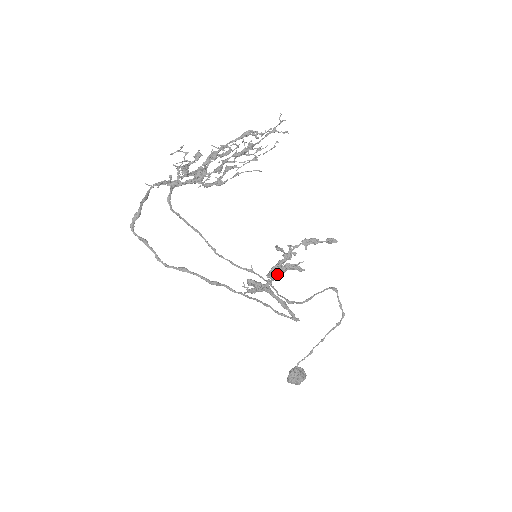
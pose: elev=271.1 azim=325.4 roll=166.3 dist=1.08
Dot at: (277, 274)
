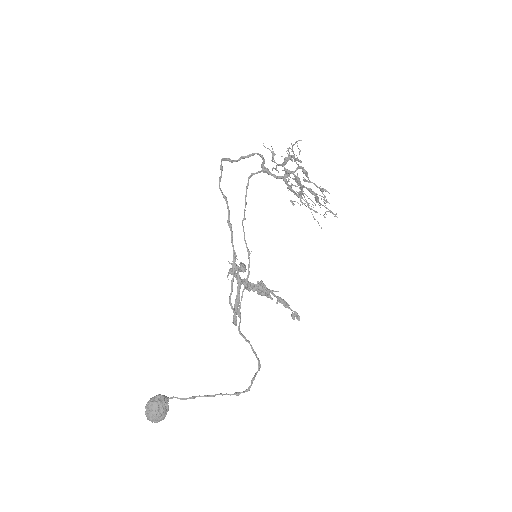
Dot at: occluded
